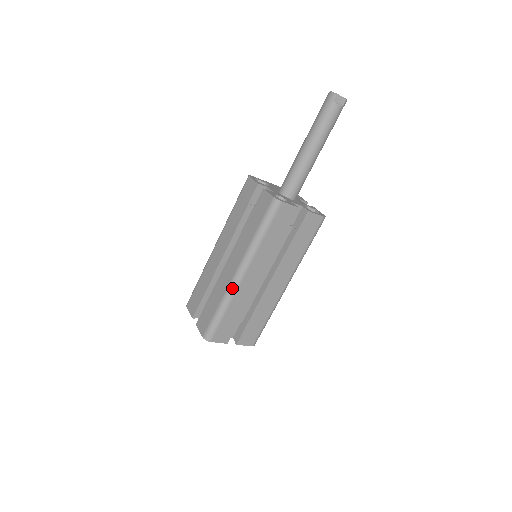
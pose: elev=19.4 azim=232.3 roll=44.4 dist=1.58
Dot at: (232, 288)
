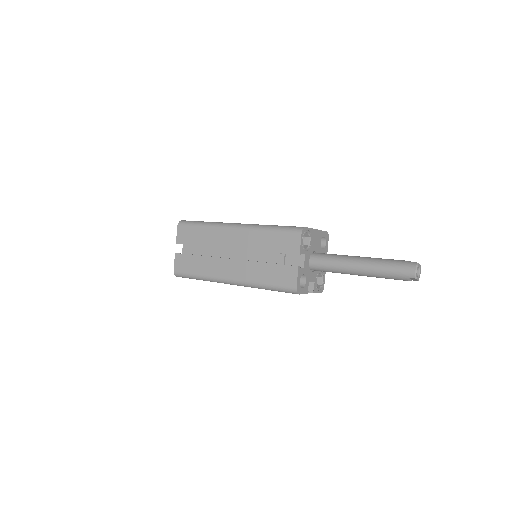
Dot at: (218, 281)
